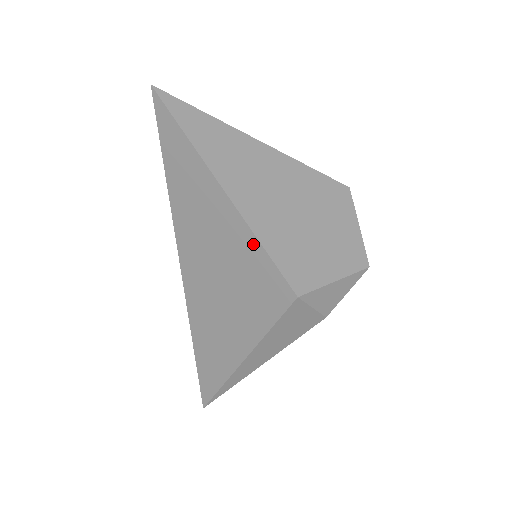
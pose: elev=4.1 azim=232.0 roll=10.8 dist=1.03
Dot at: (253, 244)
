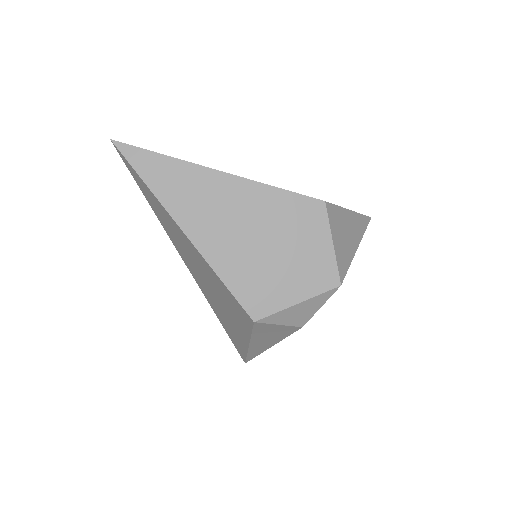
Dot at: (214, 274)
